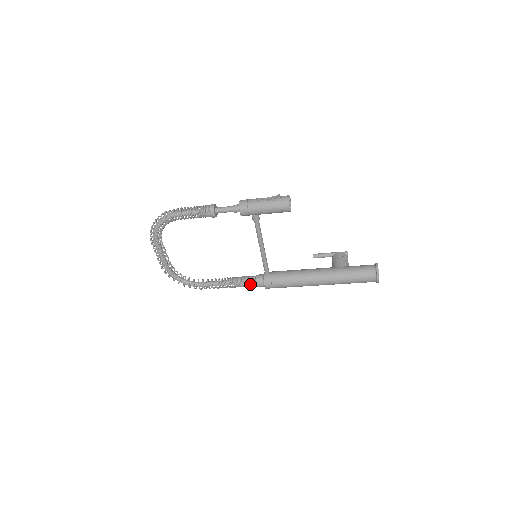
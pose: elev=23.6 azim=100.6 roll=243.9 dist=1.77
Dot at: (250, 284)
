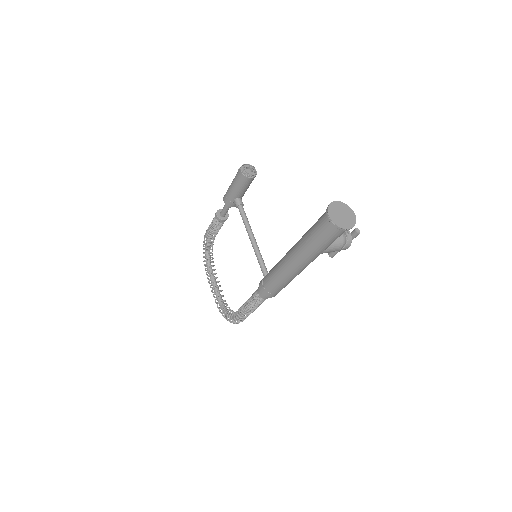
Dot at: (256, 295)
